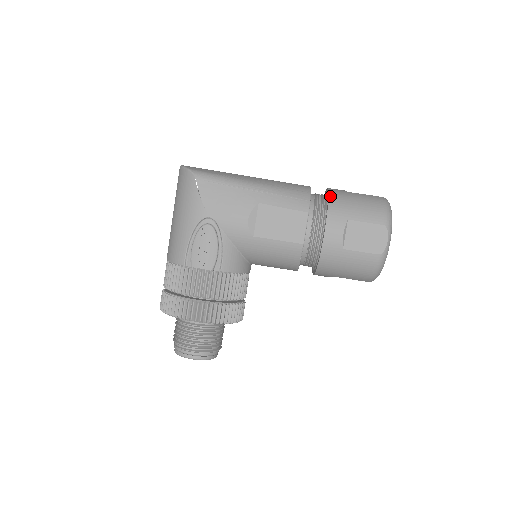
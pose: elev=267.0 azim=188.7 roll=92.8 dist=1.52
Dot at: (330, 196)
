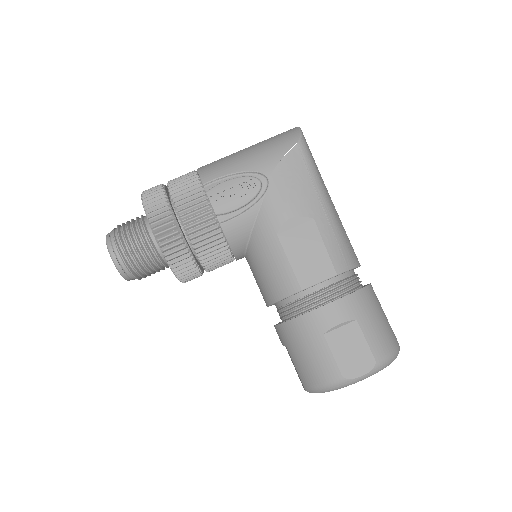
Dot at: (367, 288)
